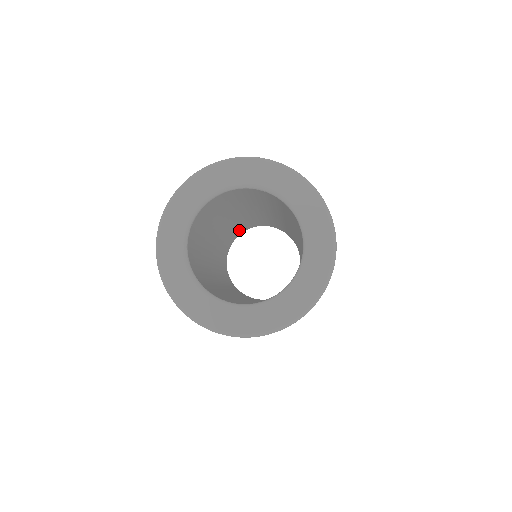
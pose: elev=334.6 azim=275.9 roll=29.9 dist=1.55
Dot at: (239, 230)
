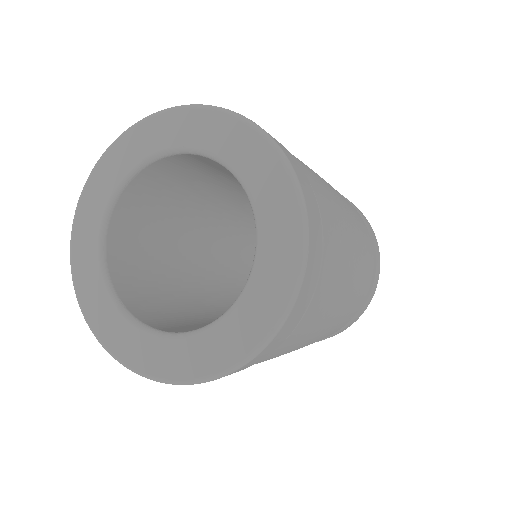
Dot at: occluded
